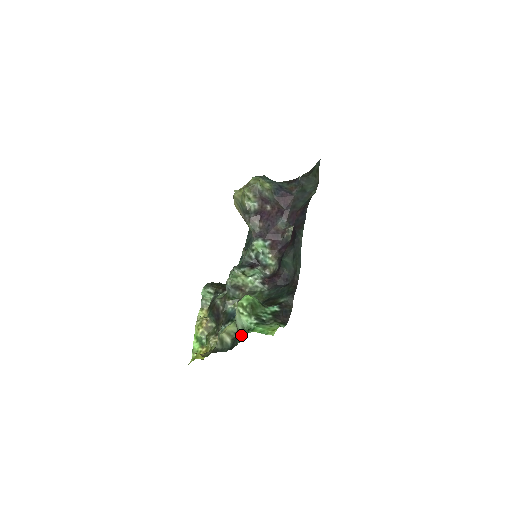
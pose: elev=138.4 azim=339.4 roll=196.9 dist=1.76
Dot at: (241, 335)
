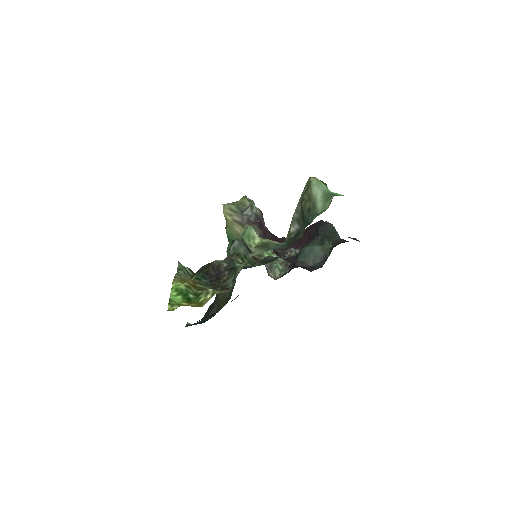
Dot at: (321, 205)
